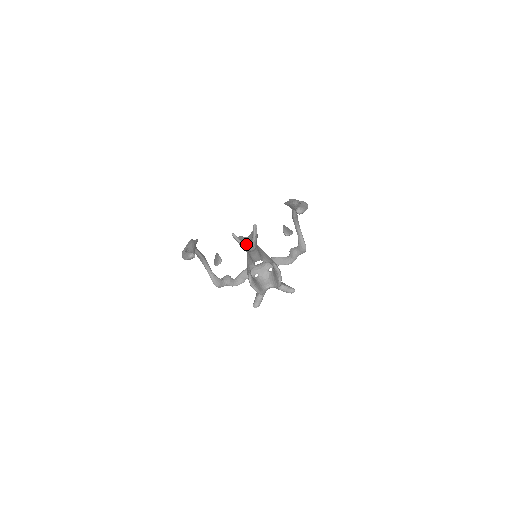
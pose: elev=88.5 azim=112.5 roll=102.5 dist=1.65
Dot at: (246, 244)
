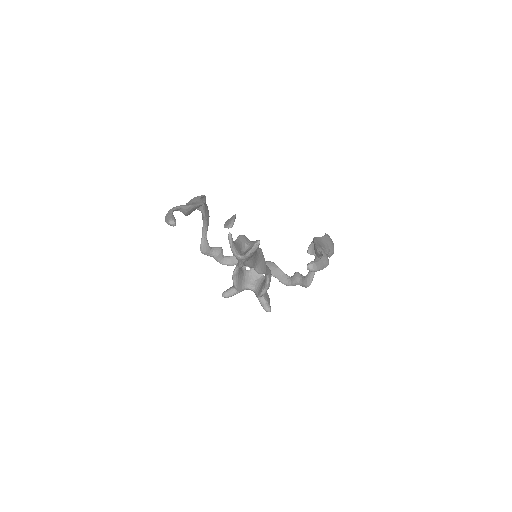
Dot at: (237, 252)
